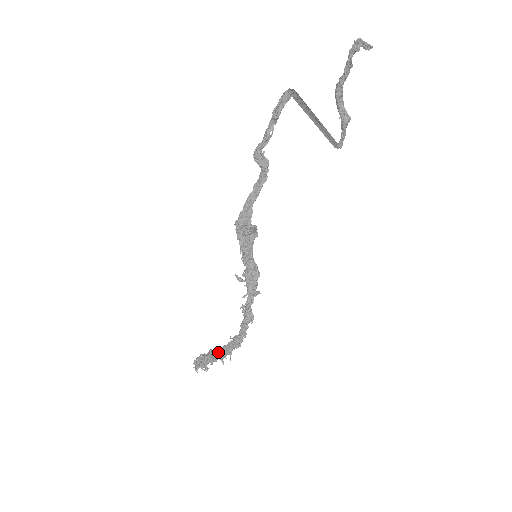
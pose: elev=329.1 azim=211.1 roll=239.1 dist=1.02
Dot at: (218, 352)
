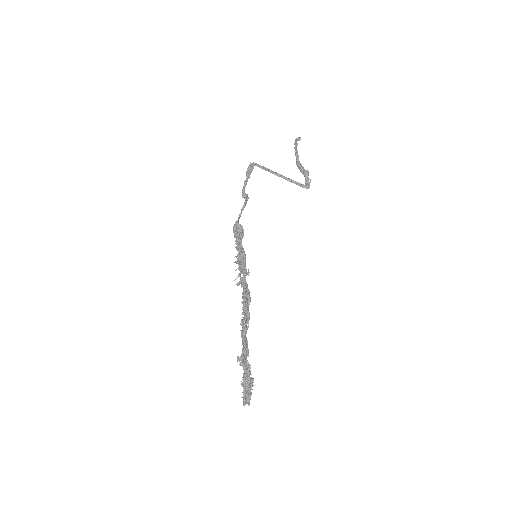
Dot at: (243, 354)
